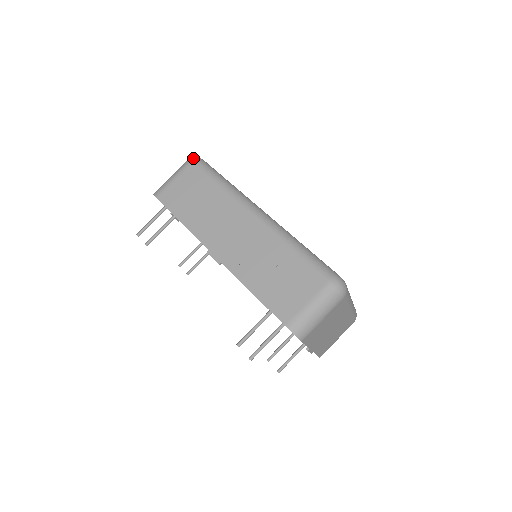
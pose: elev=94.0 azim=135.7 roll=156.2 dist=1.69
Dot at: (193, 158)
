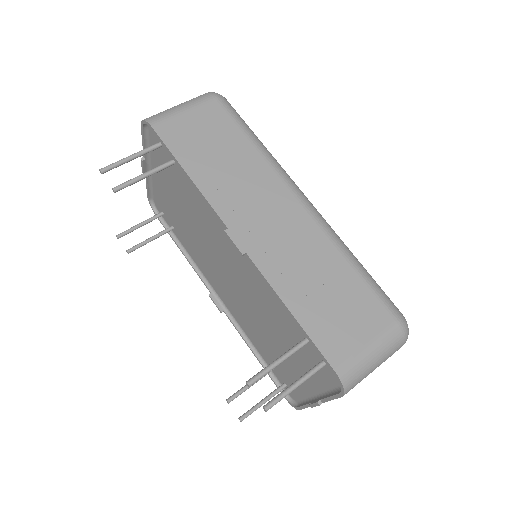
Dot at: (217, 93)
